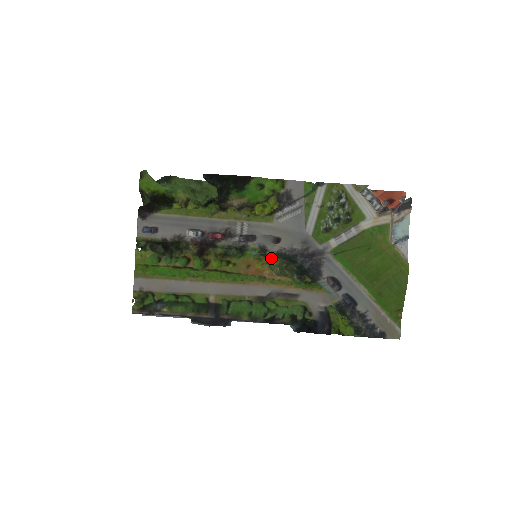
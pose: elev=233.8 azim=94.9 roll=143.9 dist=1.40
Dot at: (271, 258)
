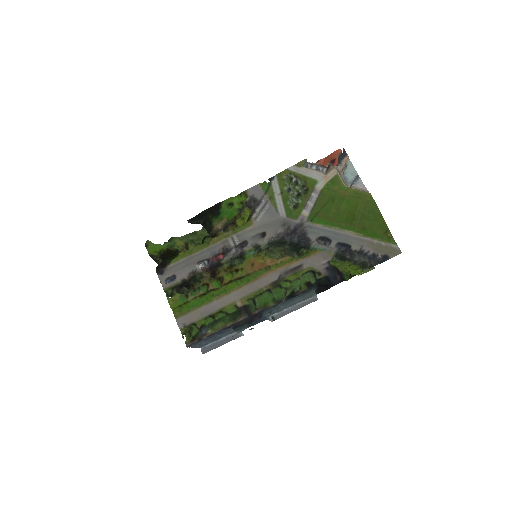
Dot at: (266, 250)
